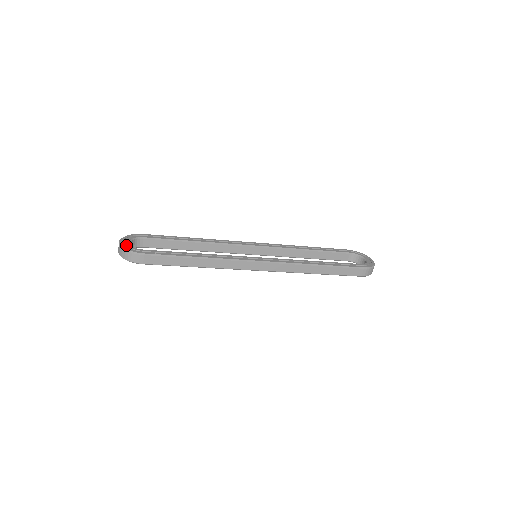
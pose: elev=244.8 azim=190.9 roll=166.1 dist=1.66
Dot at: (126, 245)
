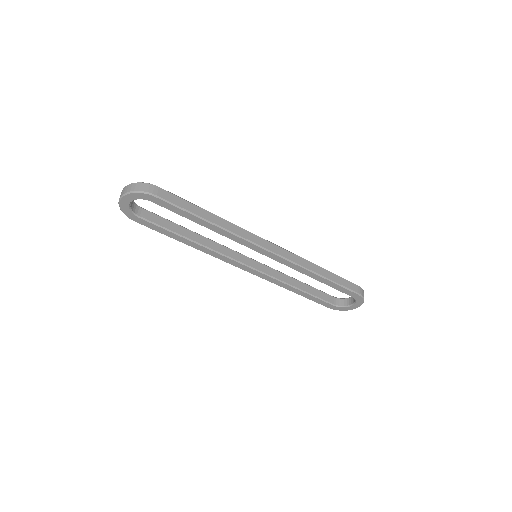
Dot at: occluded
